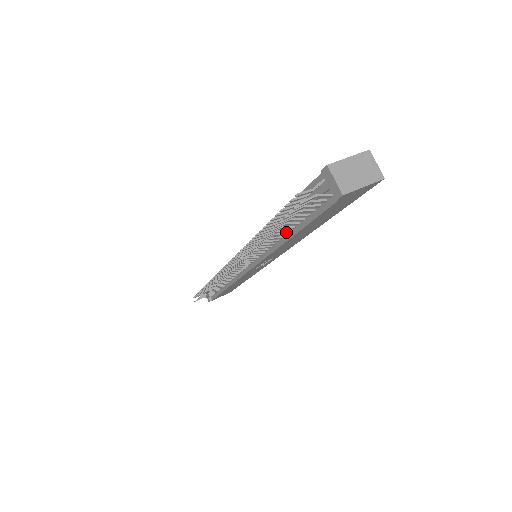
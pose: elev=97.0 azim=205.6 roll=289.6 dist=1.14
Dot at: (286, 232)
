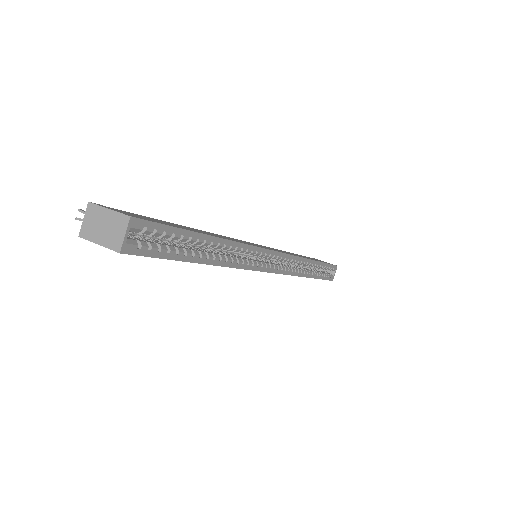
Dot at: occluded
